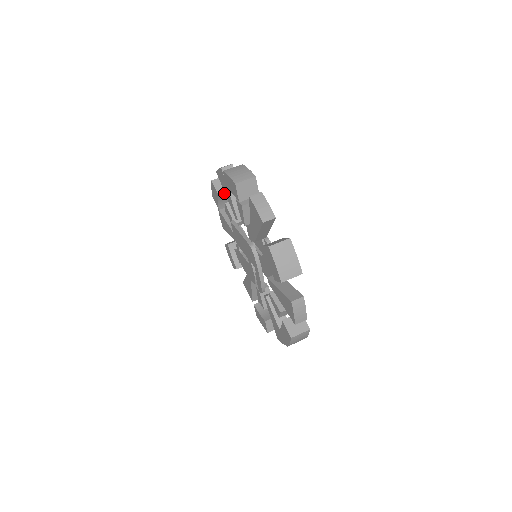
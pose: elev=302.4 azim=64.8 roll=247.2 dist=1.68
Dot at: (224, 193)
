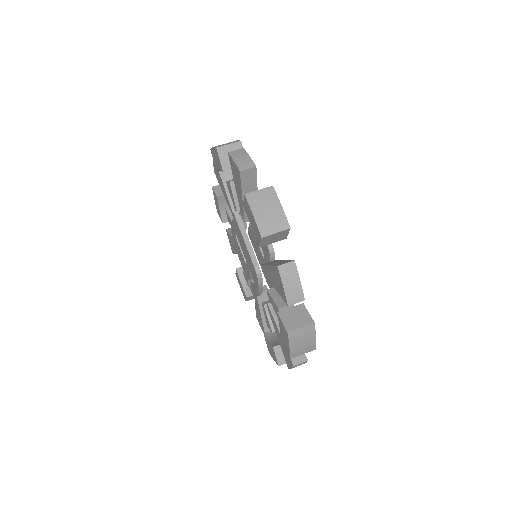
Dot at: (230, 167)
